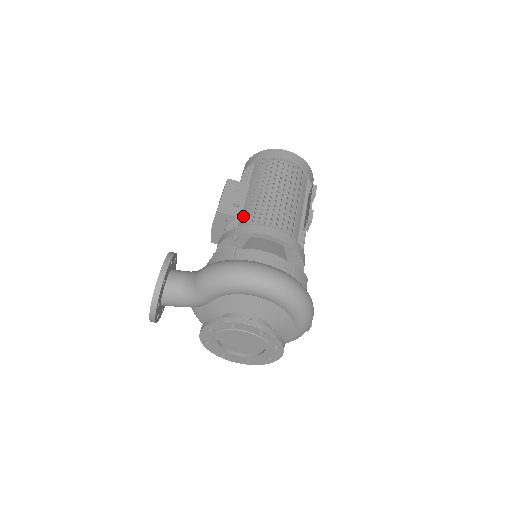
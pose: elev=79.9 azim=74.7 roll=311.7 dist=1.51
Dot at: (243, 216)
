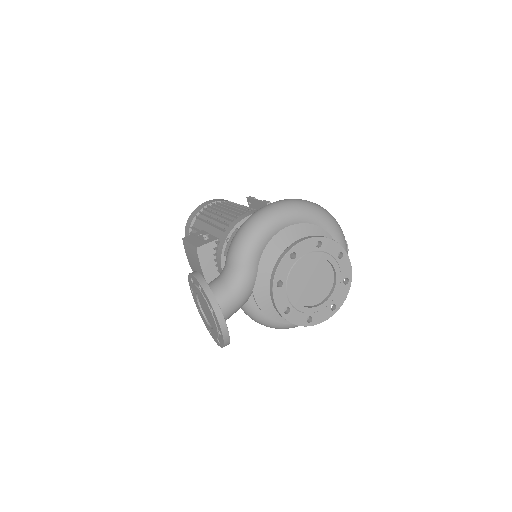
Dot at: (219, 235)
